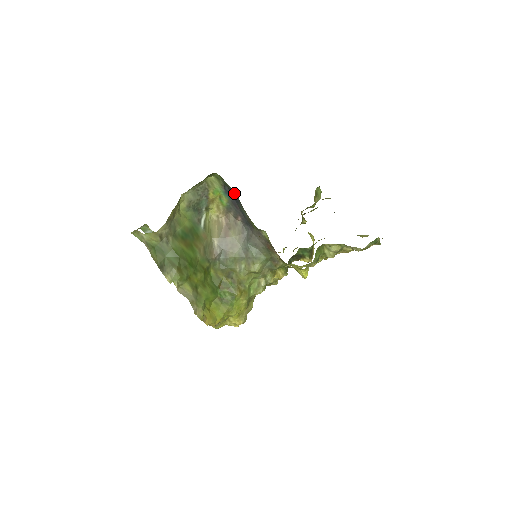
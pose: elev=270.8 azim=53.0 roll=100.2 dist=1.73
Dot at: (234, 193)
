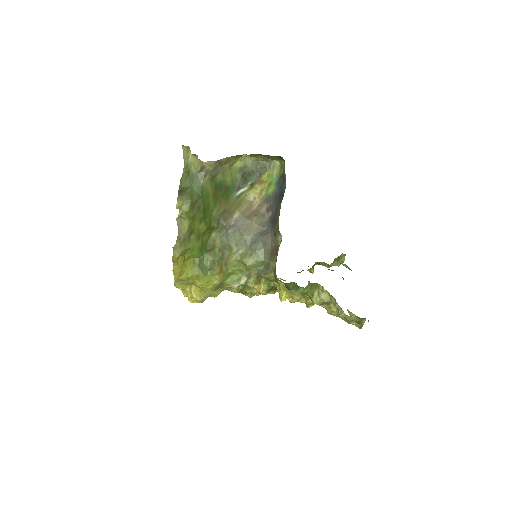
Dot at: (284, 186)
